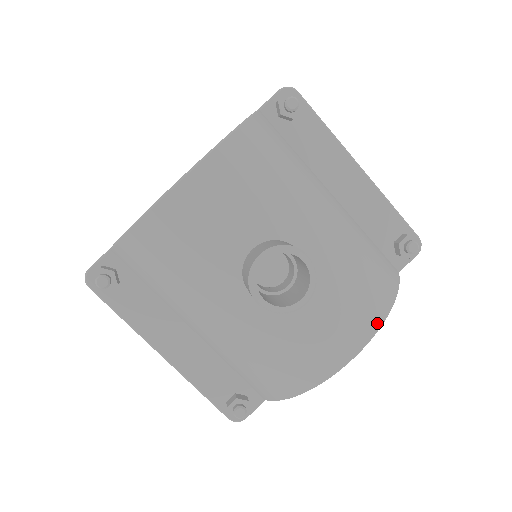
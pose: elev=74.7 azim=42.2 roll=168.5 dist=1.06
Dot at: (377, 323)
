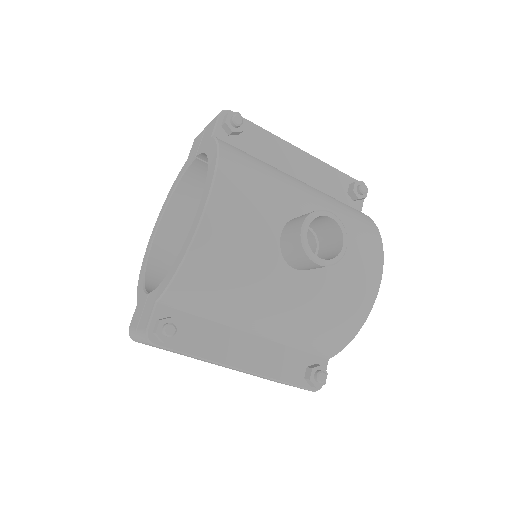
Dot at: (380, 248)
